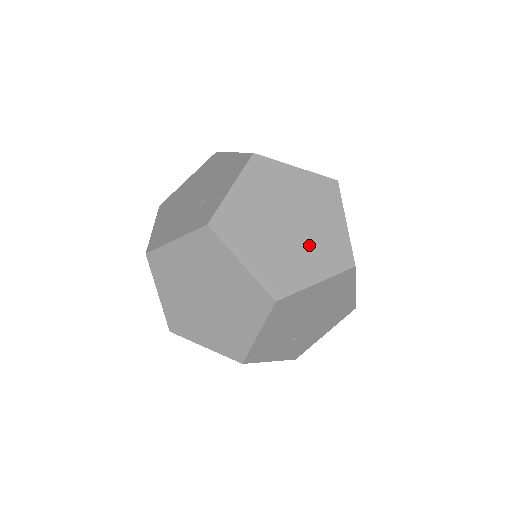
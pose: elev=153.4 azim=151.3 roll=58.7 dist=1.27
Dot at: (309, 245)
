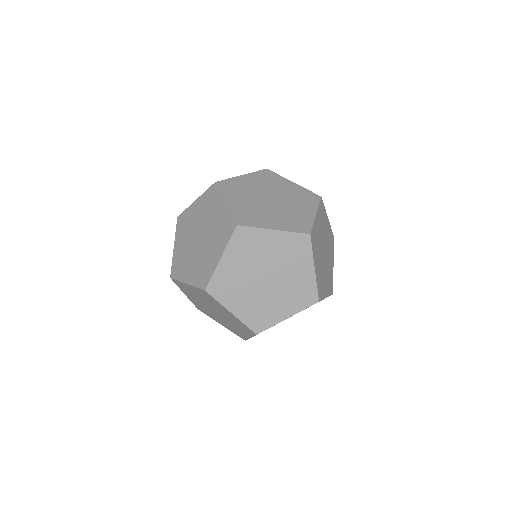
Dot at: (280, 213)
